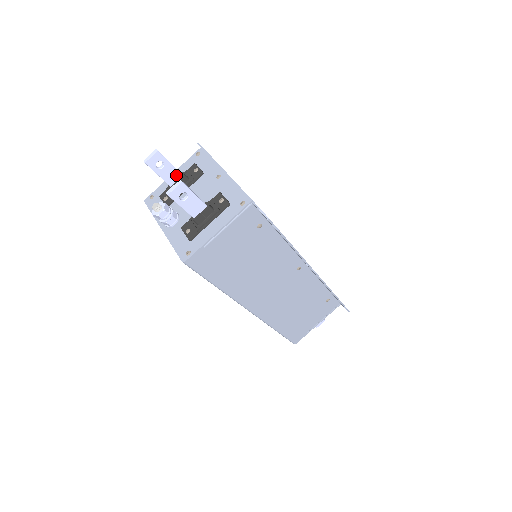
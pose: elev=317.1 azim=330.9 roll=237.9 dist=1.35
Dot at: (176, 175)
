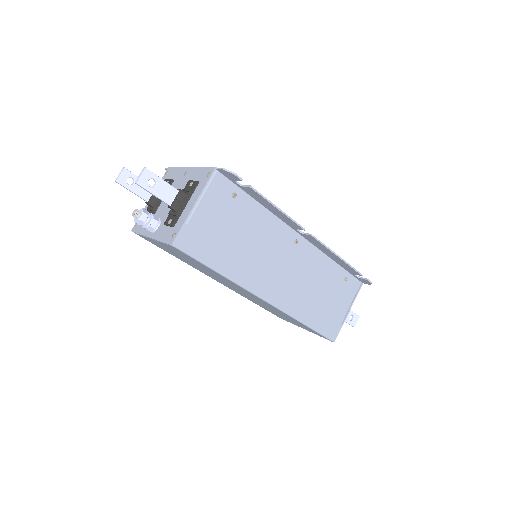
Dot at: occluded
